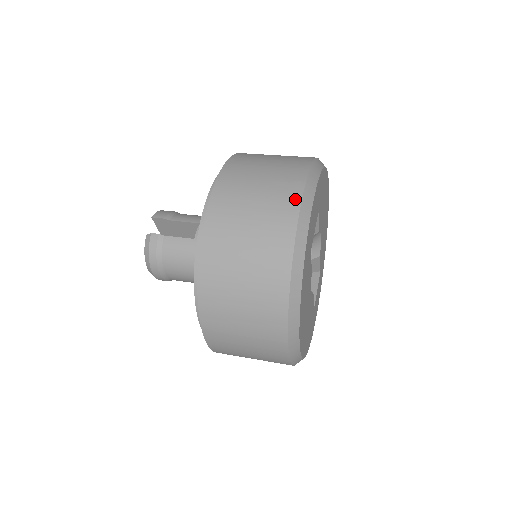
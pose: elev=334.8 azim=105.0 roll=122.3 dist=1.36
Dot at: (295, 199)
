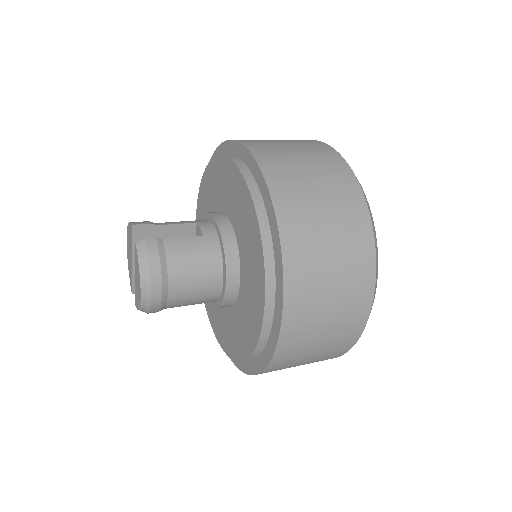
Dot at: (334, 154)
